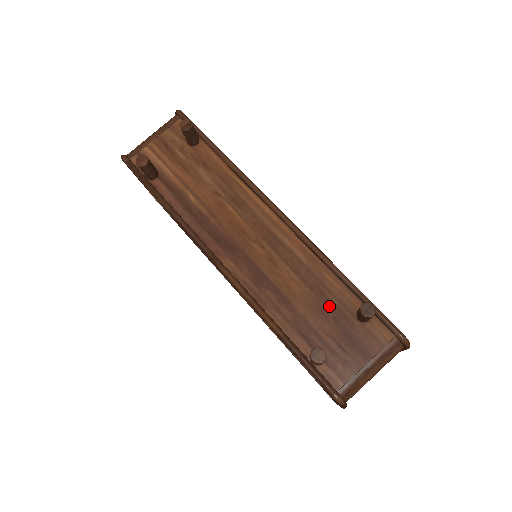
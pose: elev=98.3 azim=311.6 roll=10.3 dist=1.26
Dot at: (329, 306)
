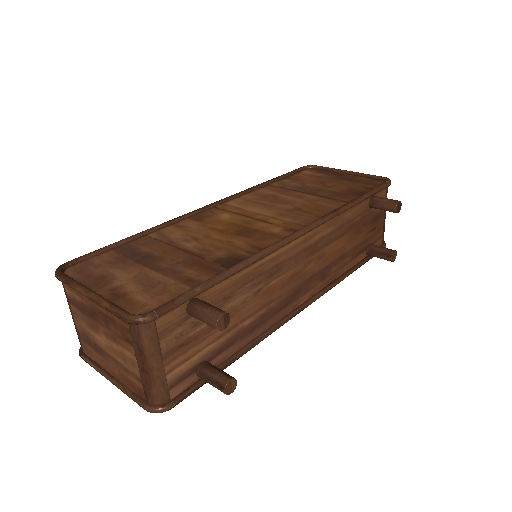
Dot at: (358, 225)
